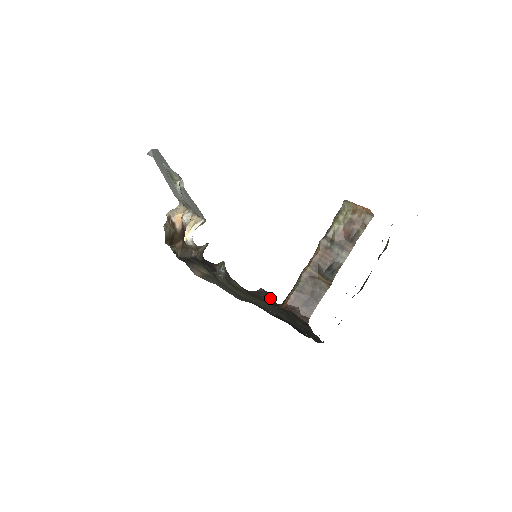
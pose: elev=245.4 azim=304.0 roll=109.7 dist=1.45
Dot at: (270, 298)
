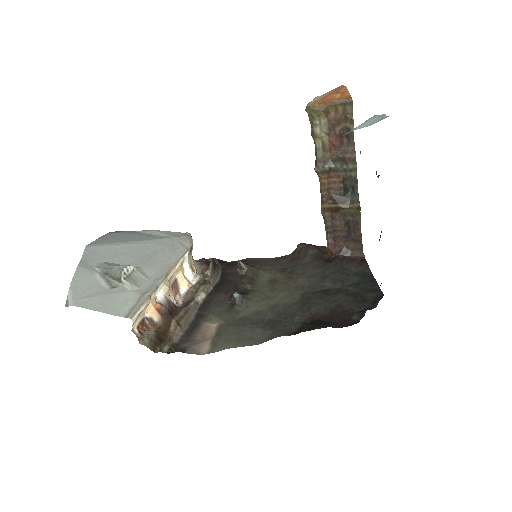
Dot at: (311, 252)
